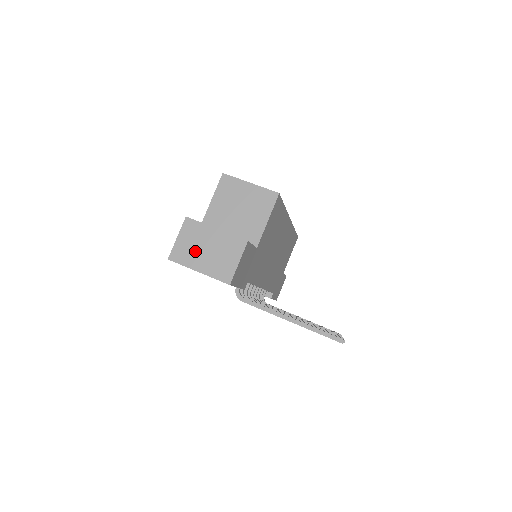
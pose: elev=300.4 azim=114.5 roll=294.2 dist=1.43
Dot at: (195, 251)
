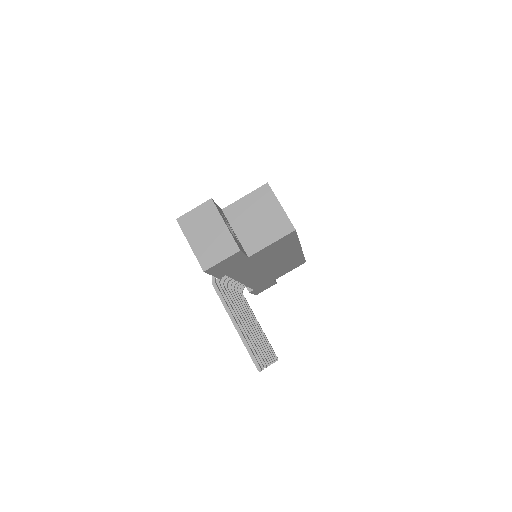
Dot at: (199, 228)
